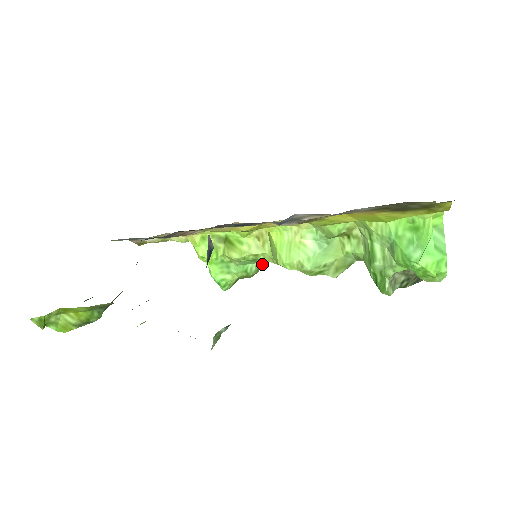
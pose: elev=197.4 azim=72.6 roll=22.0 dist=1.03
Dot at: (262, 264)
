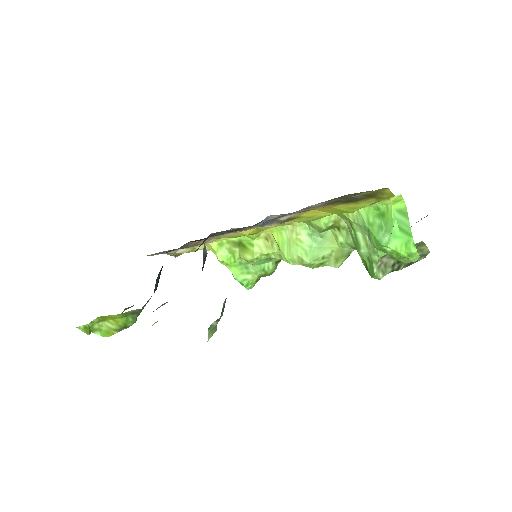
Dot at: (278, 262)
